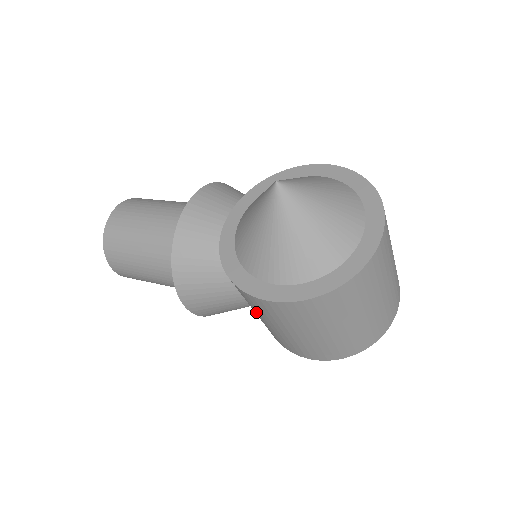
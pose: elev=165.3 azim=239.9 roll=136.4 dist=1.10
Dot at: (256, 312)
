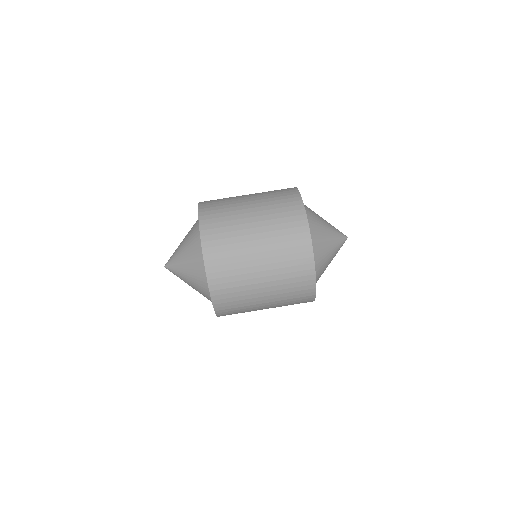
Dot at: occluded
